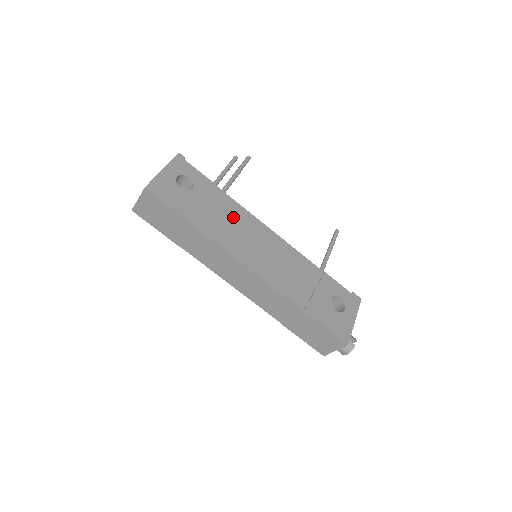
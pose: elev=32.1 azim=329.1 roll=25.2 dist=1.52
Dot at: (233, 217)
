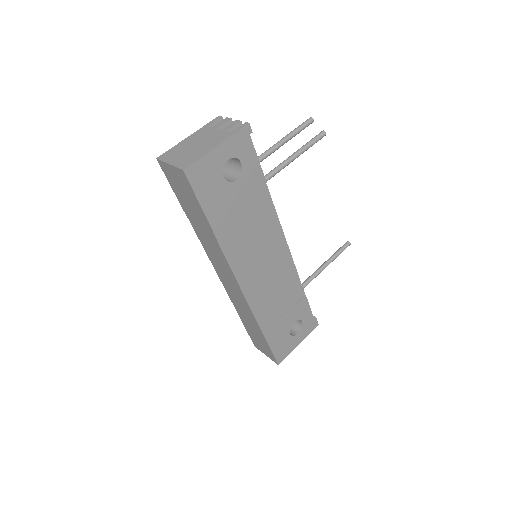
Dot at: (259, 223)
